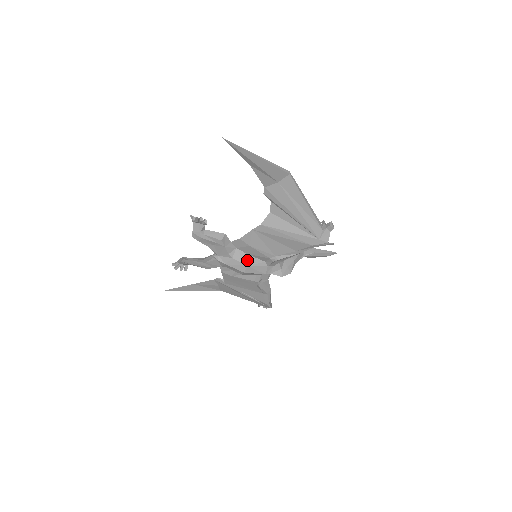
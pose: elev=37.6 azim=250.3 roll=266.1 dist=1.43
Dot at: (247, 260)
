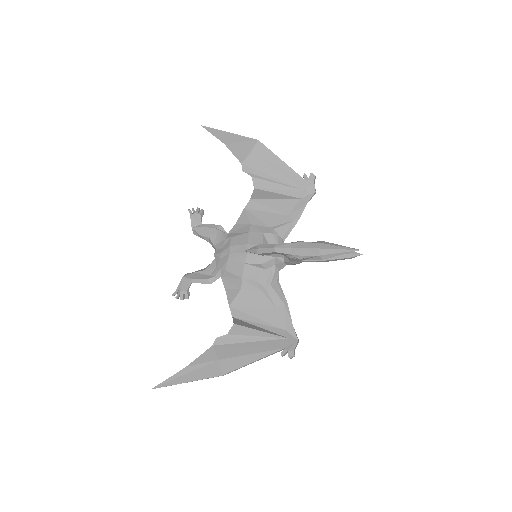
Dot at: occluded
